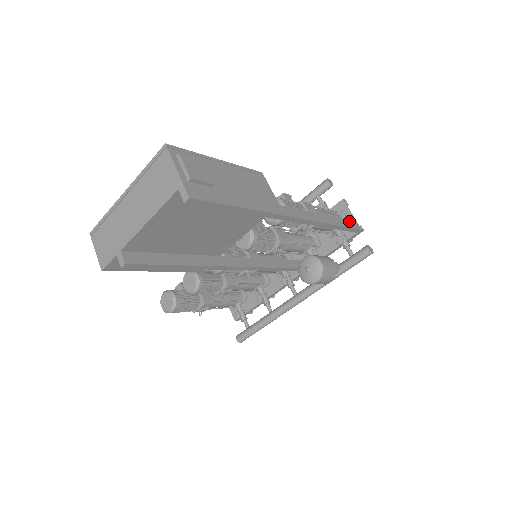
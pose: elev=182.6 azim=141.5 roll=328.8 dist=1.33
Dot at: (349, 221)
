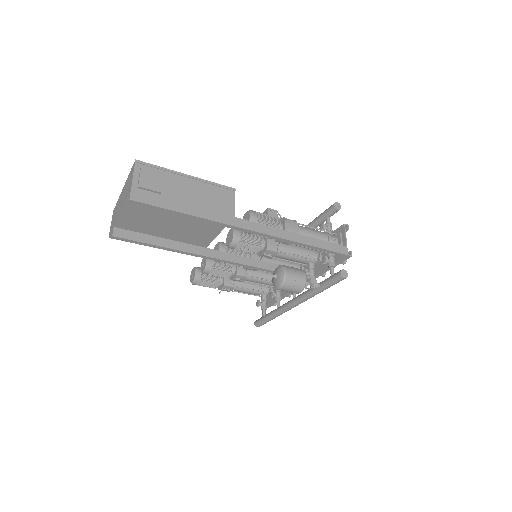
Dot at: (333, 244)
